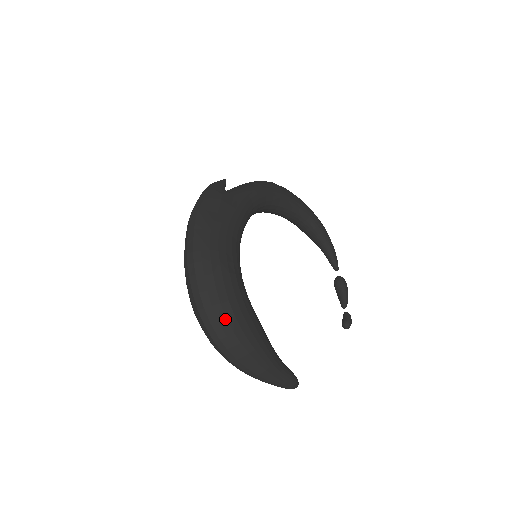
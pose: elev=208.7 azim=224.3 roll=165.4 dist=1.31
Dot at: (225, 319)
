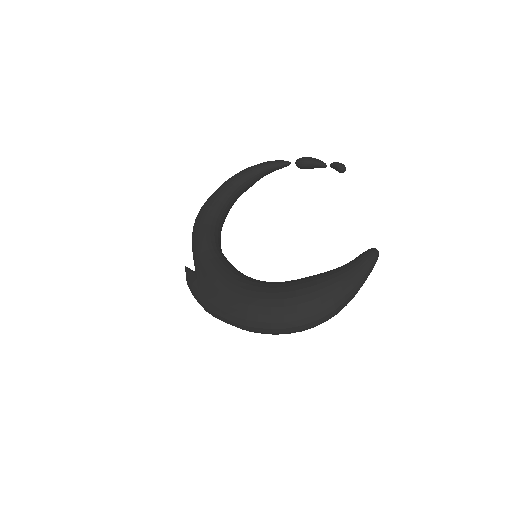
Dot at: (298, 314)
